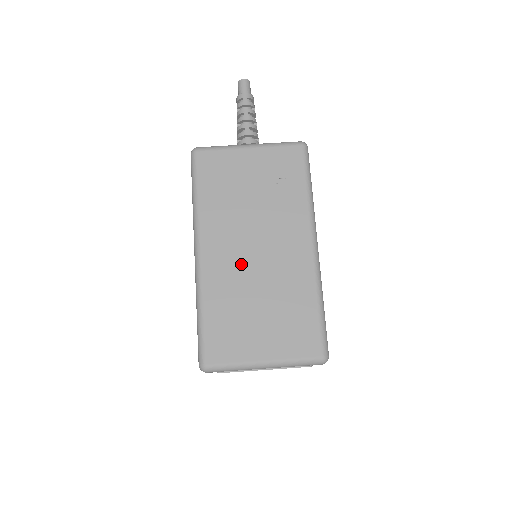
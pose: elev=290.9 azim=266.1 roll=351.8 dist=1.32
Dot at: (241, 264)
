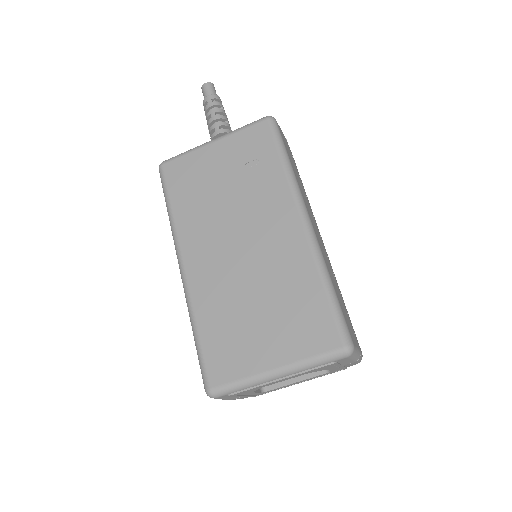
Dot at: (227, 265)
